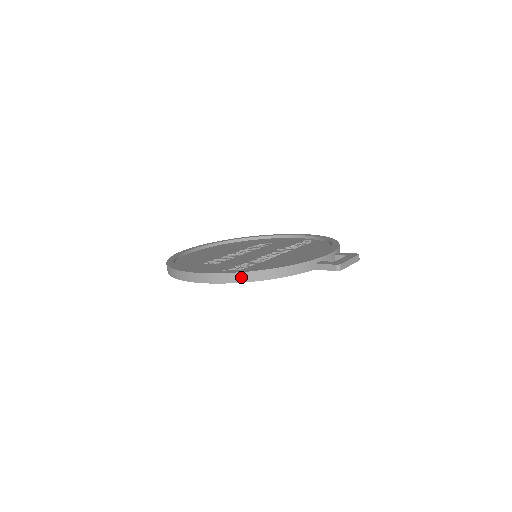
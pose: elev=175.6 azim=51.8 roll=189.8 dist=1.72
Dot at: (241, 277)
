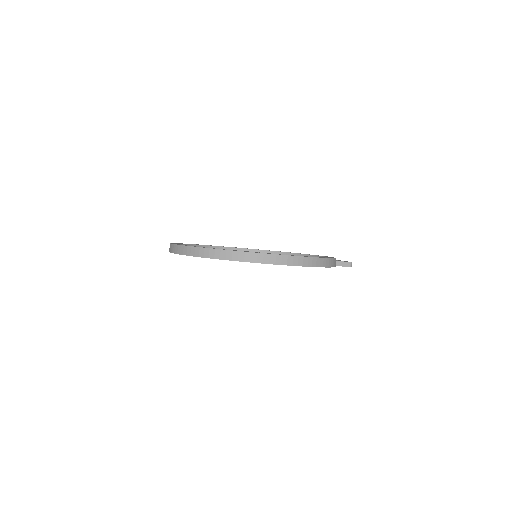
Dot at: (322, 262)
